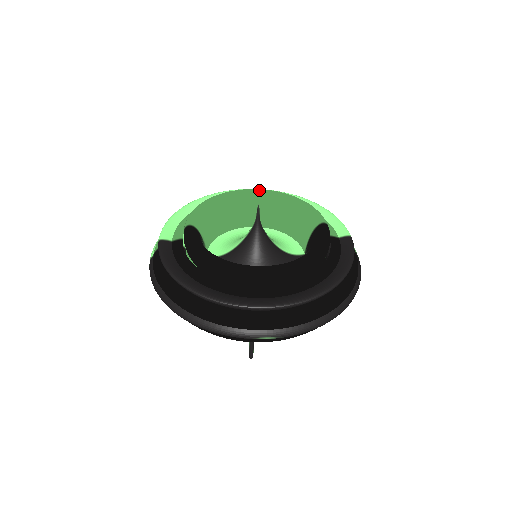
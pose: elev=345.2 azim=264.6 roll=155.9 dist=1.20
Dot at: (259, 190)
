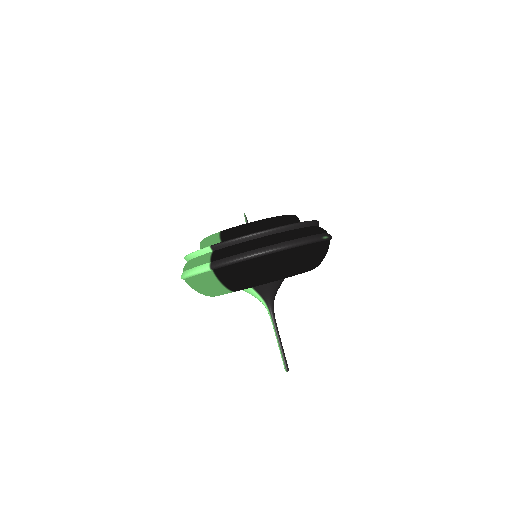
Dot at: occluded
